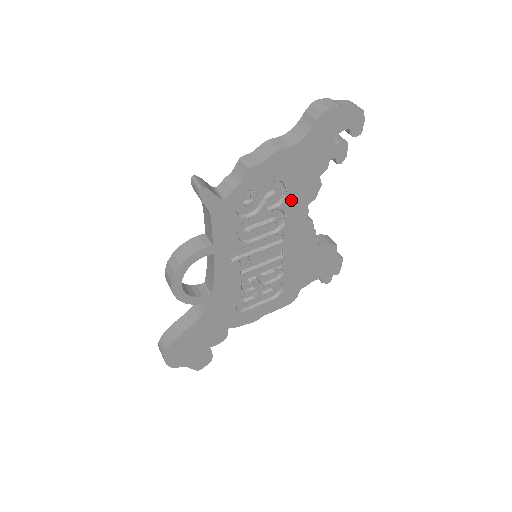
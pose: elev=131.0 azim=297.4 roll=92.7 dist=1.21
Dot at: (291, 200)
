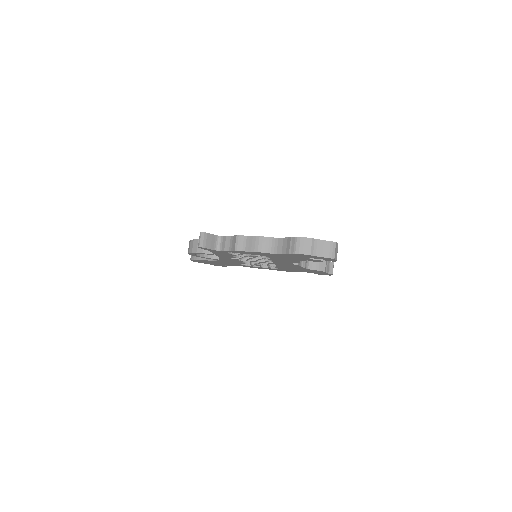
Dot at: (275, 259)
